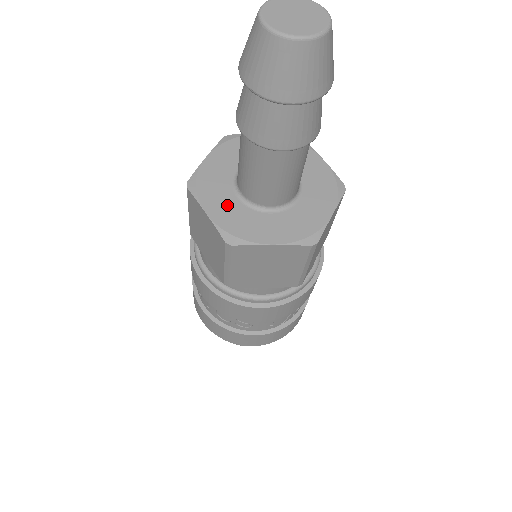
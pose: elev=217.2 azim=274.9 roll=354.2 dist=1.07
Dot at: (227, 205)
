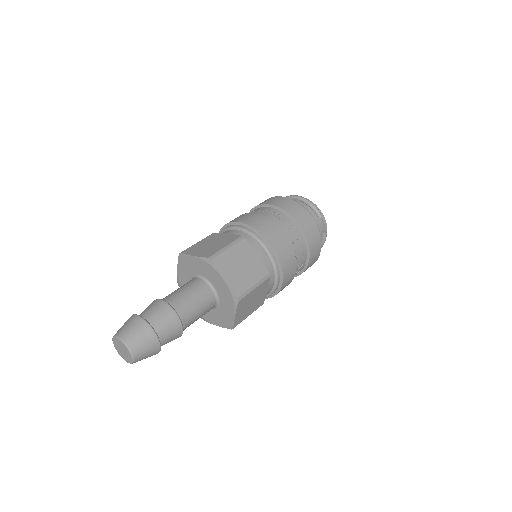
Dot at: occluded
